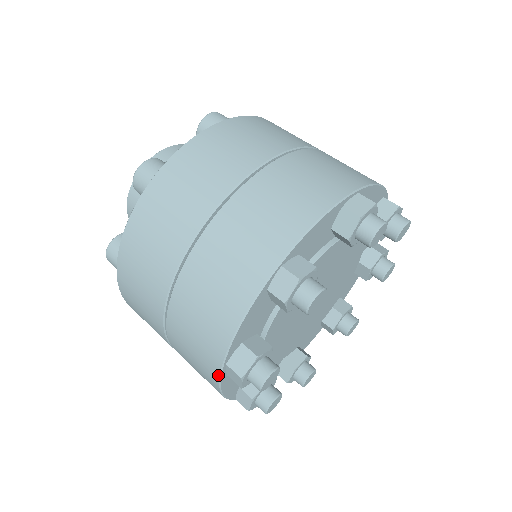
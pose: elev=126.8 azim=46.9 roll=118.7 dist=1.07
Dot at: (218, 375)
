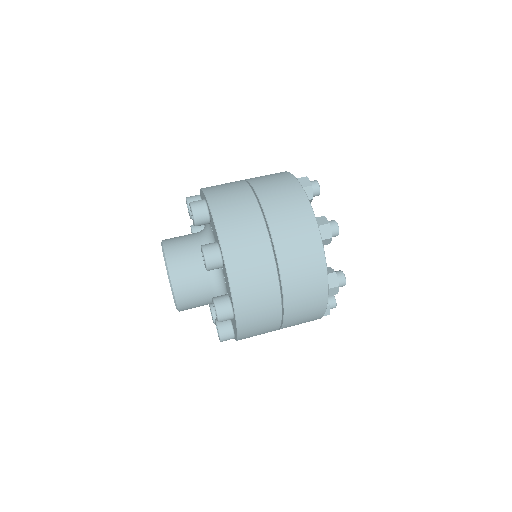
Dot at: occluded
